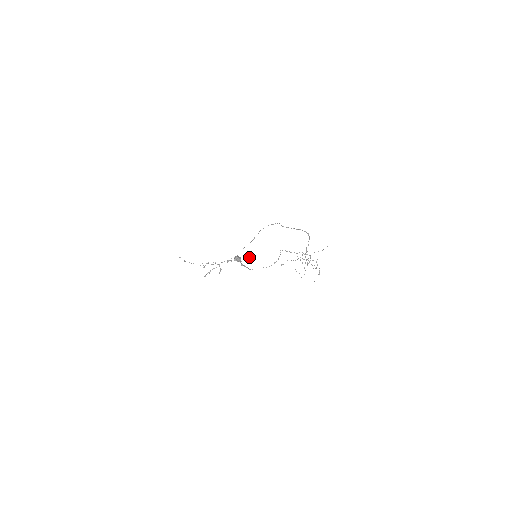
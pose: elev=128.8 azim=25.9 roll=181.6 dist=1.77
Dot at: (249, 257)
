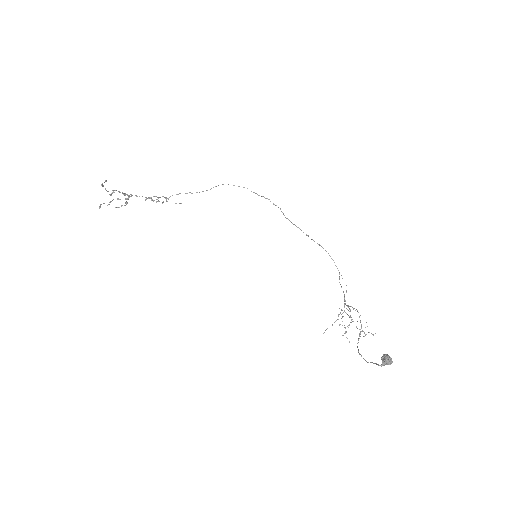
Dot at: occluded
